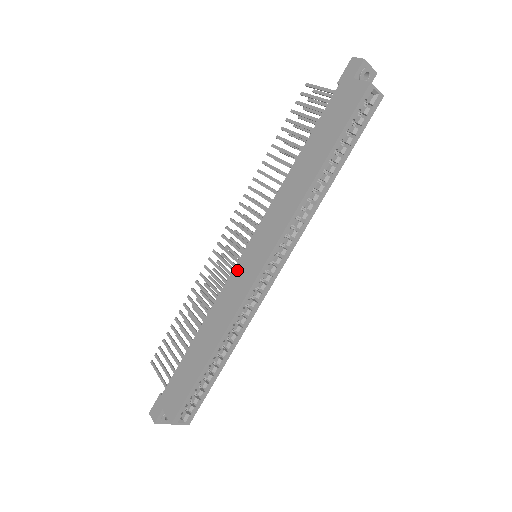
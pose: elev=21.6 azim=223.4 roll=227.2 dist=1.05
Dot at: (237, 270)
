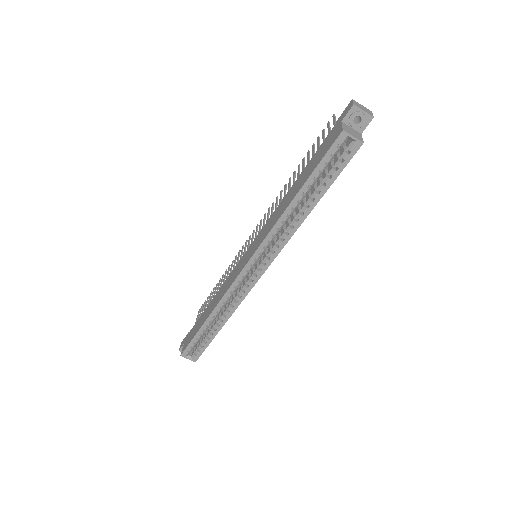
Dot at: (239, 262)
